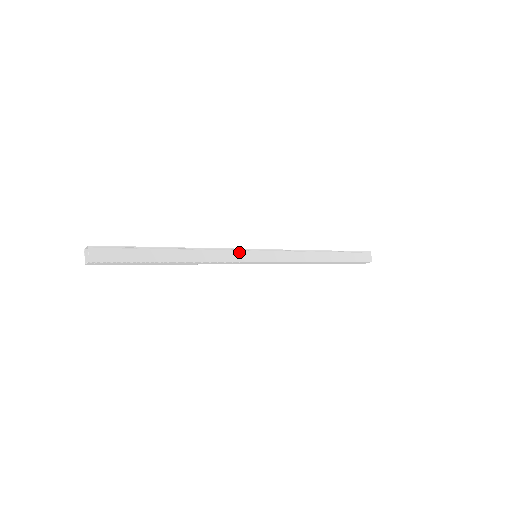
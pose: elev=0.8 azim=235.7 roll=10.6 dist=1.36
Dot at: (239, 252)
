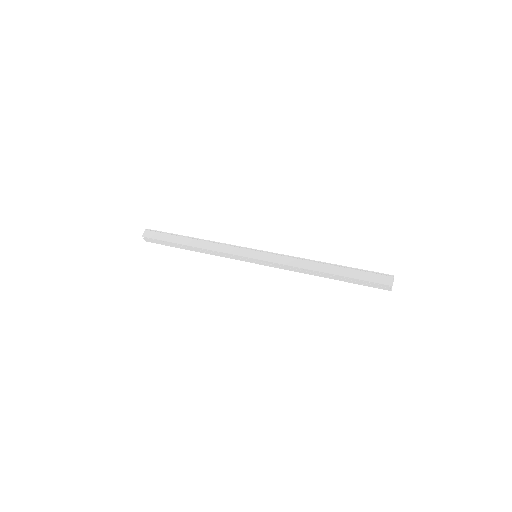
Dot at: (238, 248)
